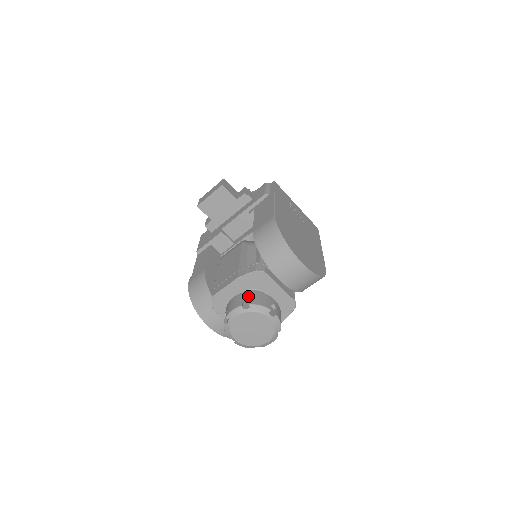
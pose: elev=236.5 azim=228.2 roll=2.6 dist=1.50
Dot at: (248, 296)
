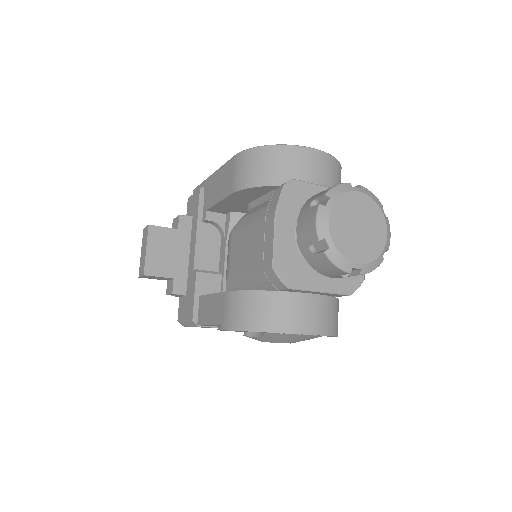
Dot at: (310, 202)
